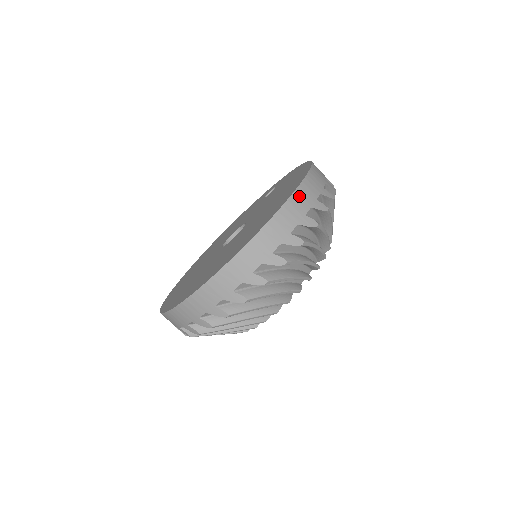
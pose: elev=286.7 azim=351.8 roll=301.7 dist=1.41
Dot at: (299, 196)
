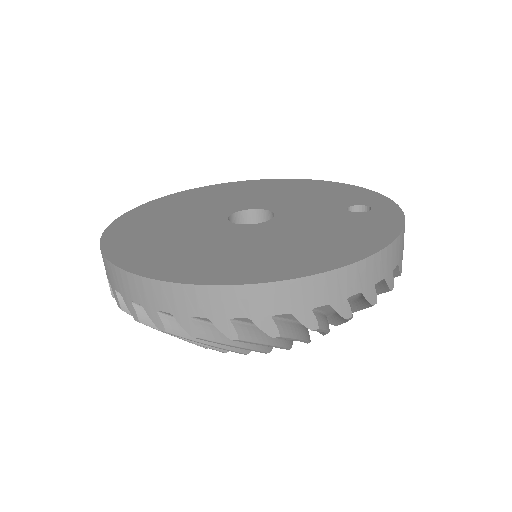
Dot at: (244, 294)
